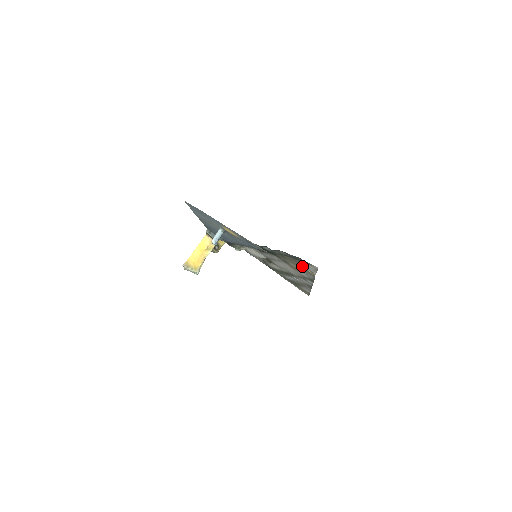
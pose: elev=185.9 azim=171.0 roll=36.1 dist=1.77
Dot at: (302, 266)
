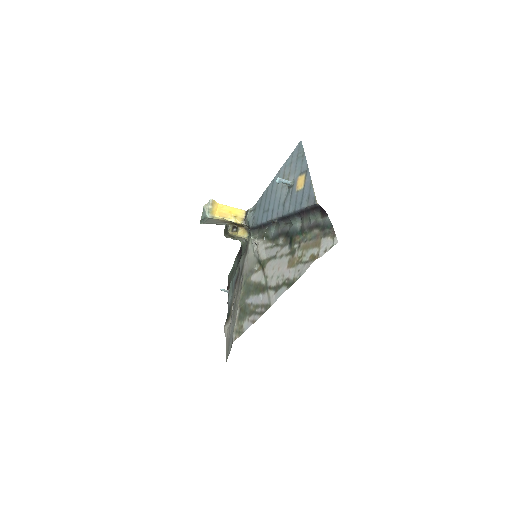
Dot at: (316, 246)
